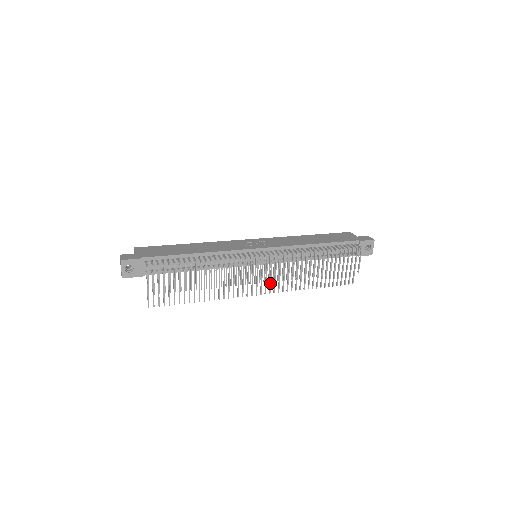
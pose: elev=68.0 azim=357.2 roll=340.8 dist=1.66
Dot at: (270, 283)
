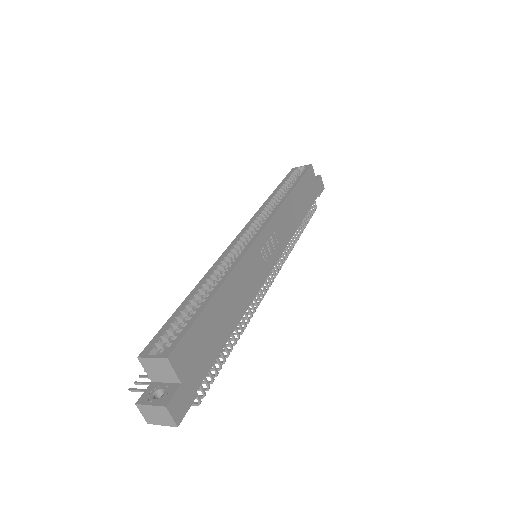
Dot at: occluded
